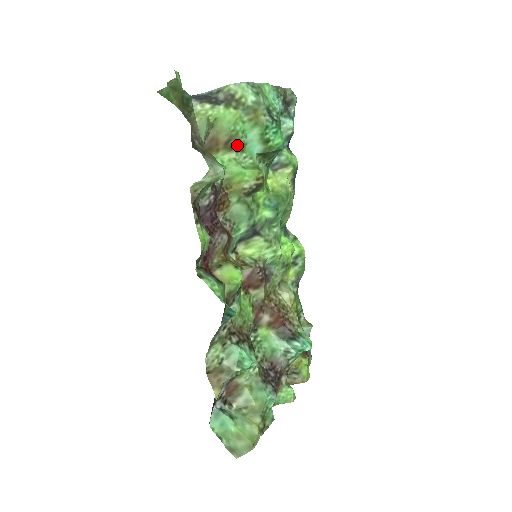
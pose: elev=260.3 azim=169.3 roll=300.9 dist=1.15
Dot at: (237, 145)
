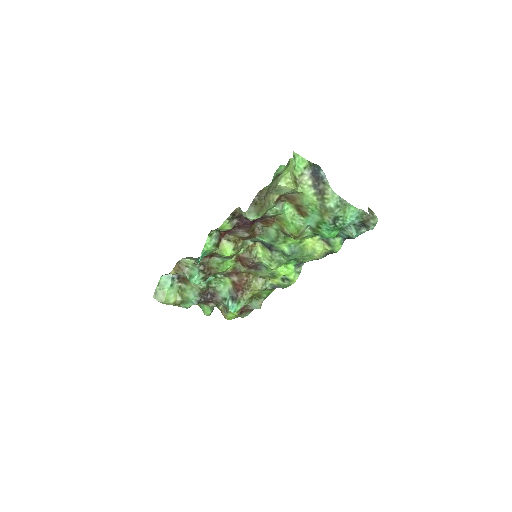
Dot at: (302, 212)
